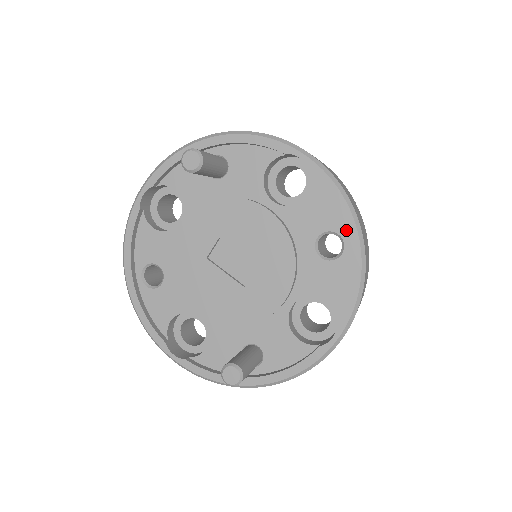
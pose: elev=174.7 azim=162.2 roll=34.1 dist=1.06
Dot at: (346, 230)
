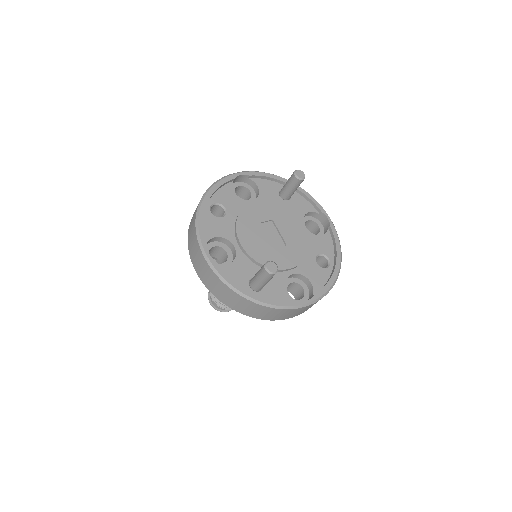
Dot at: (333, 260)
